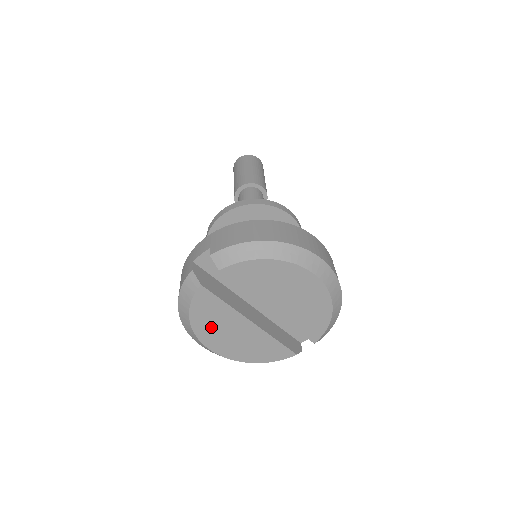
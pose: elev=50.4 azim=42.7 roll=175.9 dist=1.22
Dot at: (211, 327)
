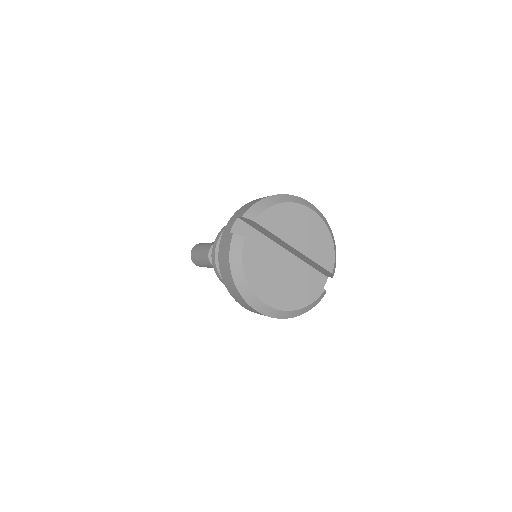
Dot at: (261, 279)
